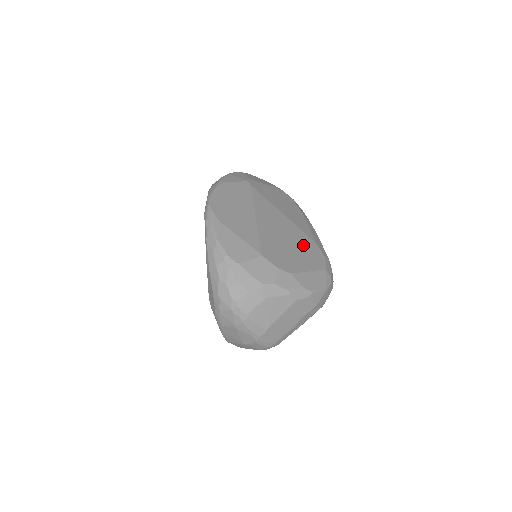
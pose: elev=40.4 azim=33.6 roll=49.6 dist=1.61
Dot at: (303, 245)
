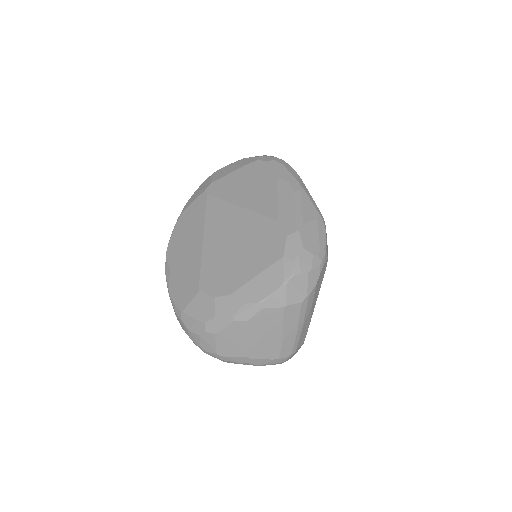
Dot at: (257, 238)
